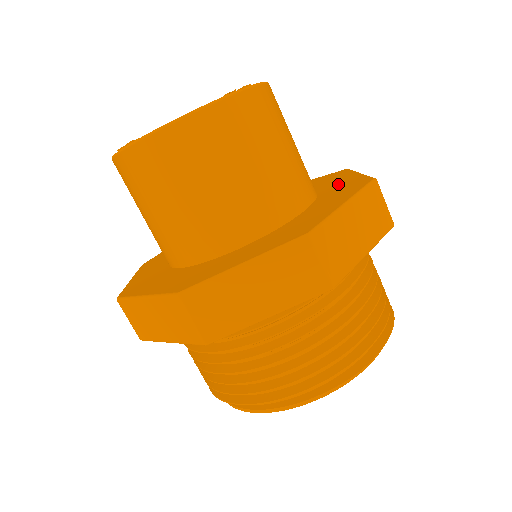
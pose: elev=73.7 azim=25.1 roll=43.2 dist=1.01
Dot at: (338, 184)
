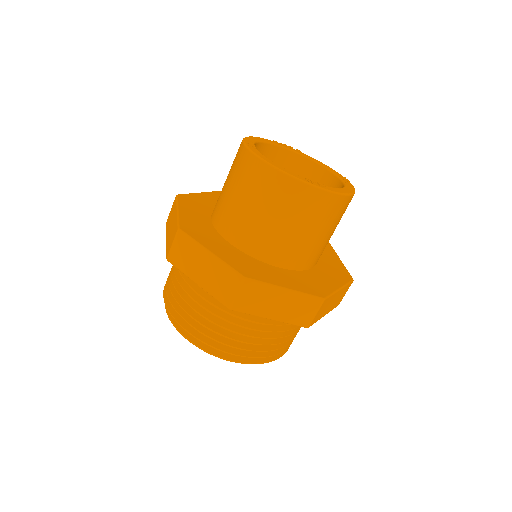
Dot at: (322, 279)
